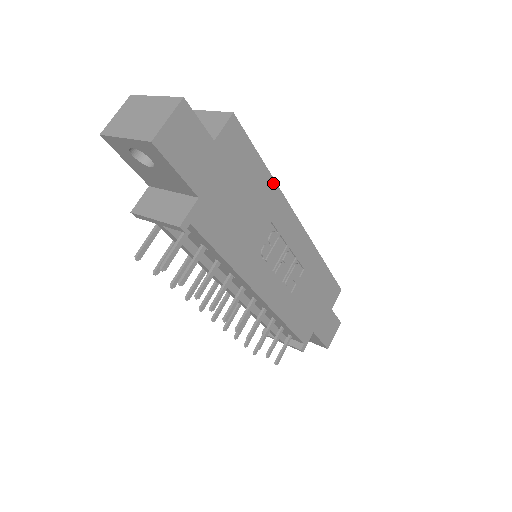
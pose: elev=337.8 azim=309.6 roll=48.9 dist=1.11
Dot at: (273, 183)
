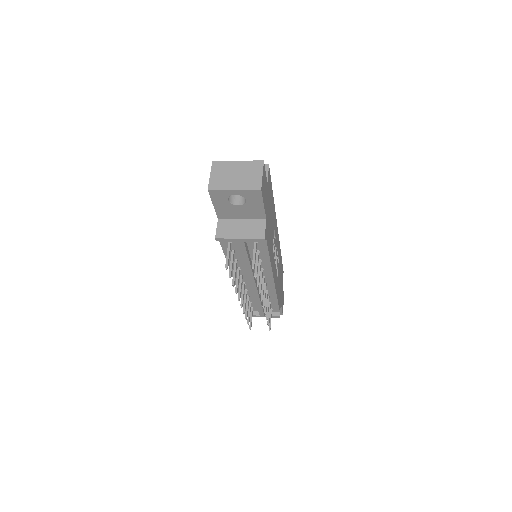
Dot at: (274, 204)
